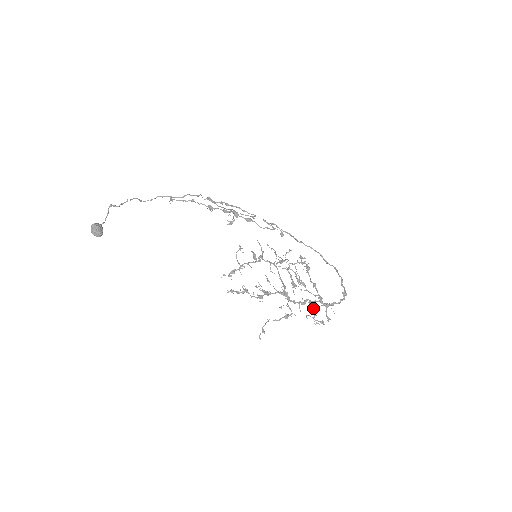
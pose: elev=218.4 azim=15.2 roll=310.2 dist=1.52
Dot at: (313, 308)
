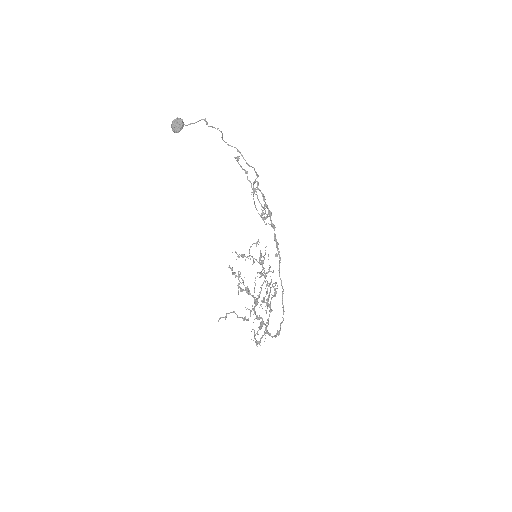
Dot at: (261, 327)
